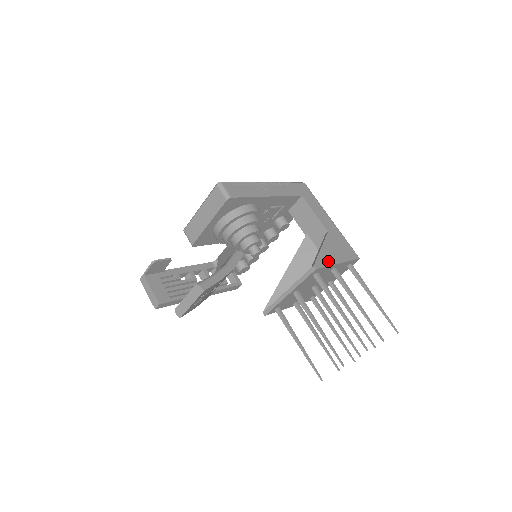
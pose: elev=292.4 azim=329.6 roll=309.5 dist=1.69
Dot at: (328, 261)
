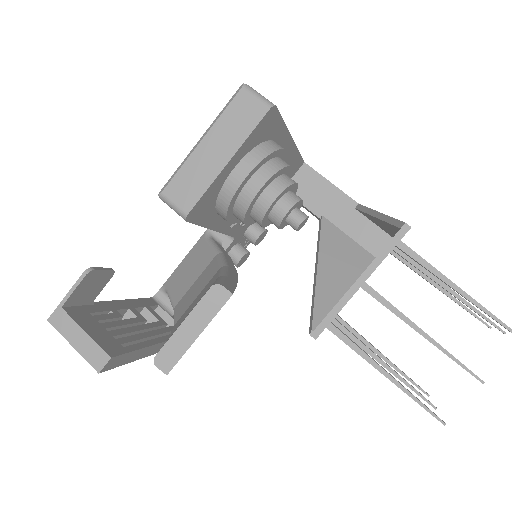
Dot at: occluded
